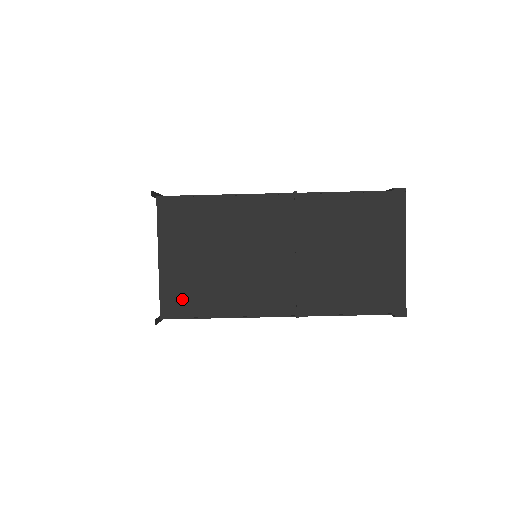
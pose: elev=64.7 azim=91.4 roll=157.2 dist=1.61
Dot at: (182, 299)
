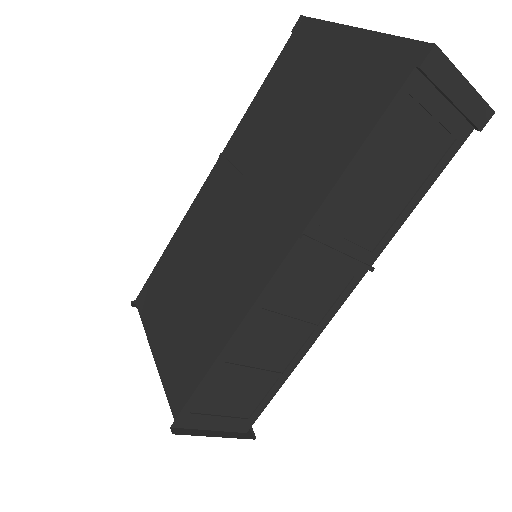
Dot at: (183, 371)
